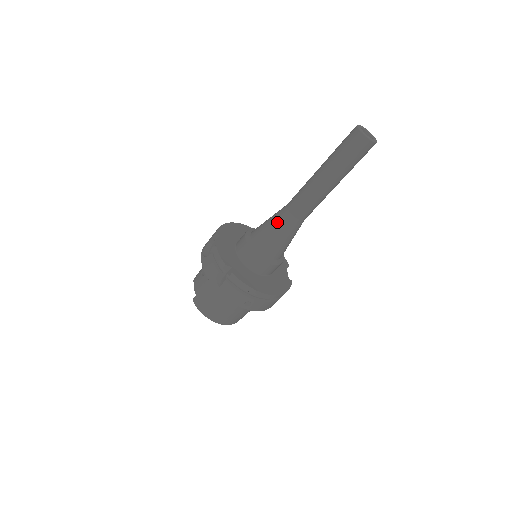
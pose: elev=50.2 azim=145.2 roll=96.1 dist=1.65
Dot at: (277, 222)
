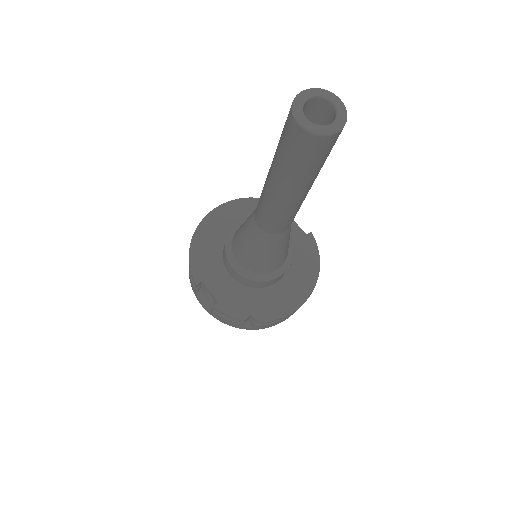
Dot at: (261, 247)
